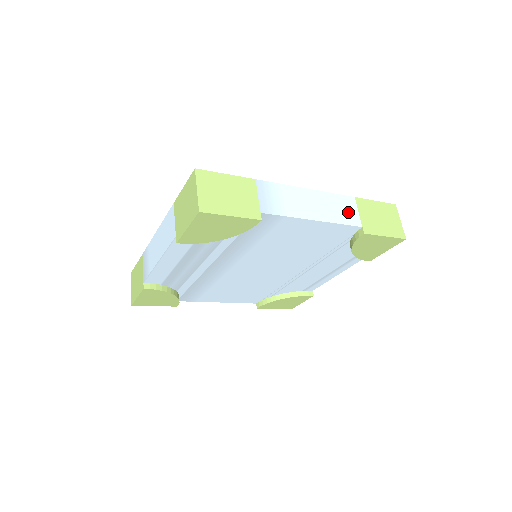
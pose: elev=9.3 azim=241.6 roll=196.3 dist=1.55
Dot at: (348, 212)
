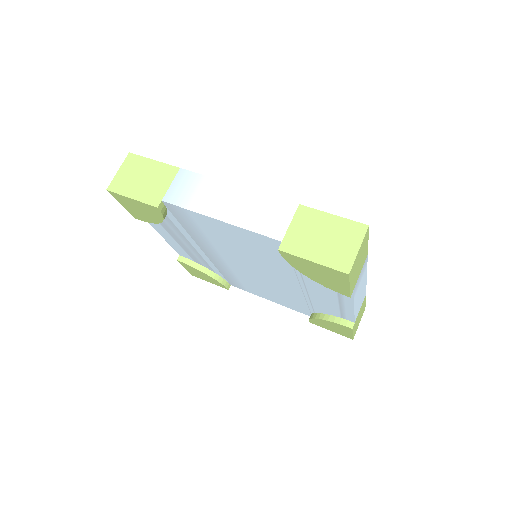
Dot at: (274, 220)
